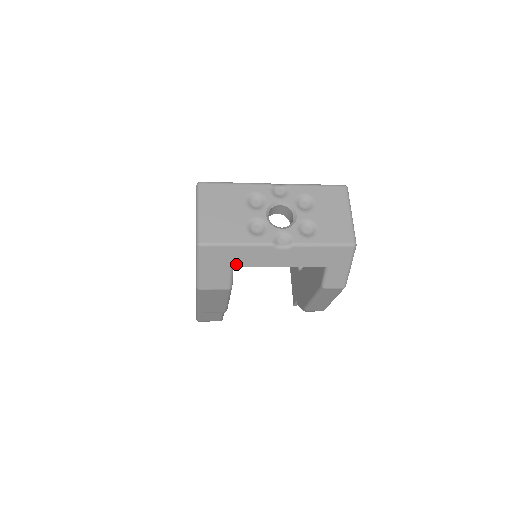
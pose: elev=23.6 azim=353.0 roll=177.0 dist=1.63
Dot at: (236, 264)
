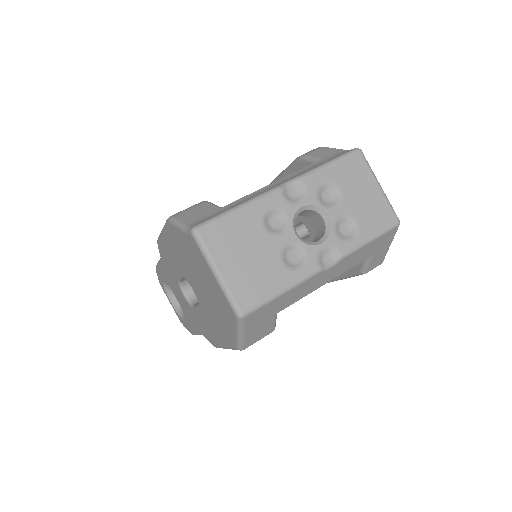
Dot at: (282, 308)
